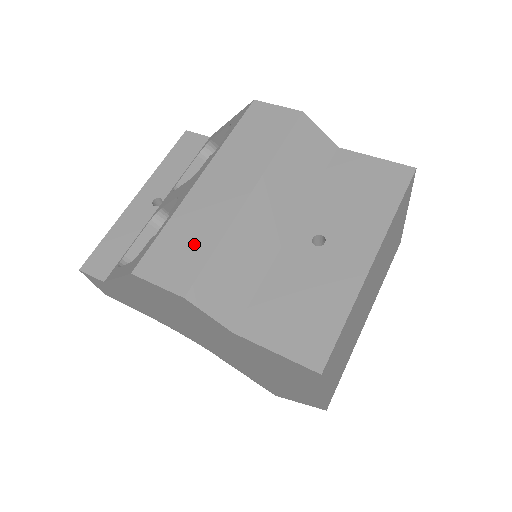
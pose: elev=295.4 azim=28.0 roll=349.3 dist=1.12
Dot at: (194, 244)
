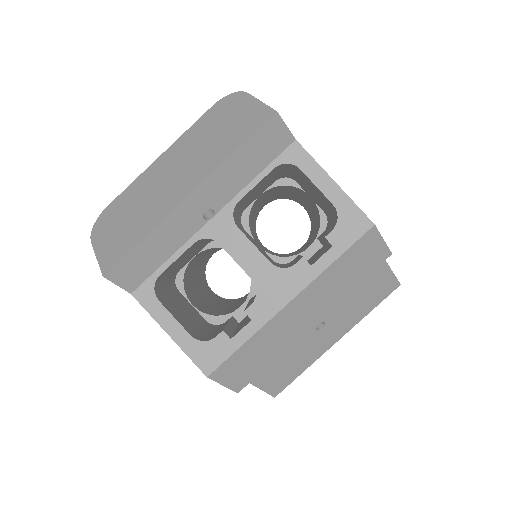
Dot at: (260, 359)
